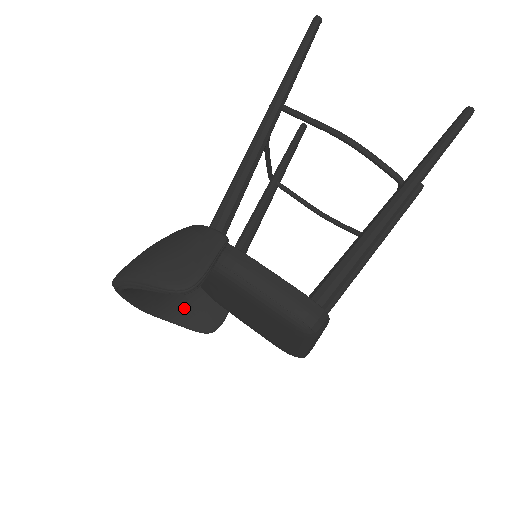
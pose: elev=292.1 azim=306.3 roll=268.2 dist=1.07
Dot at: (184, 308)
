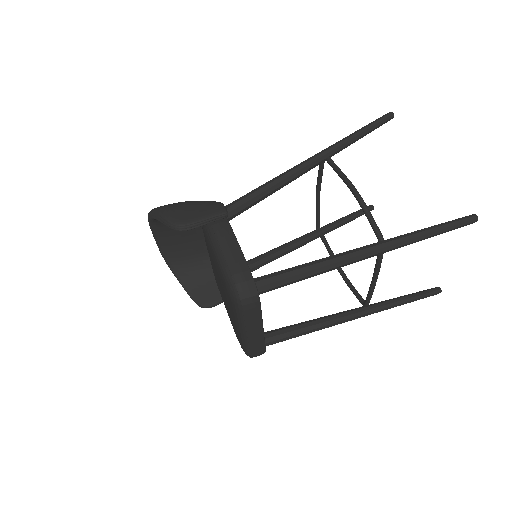
Dot at: (194, 278)
